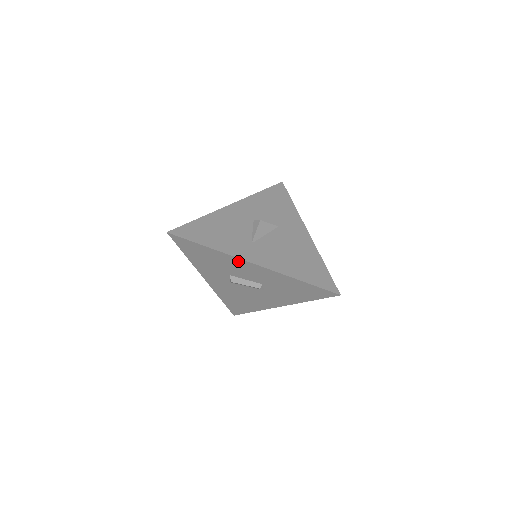
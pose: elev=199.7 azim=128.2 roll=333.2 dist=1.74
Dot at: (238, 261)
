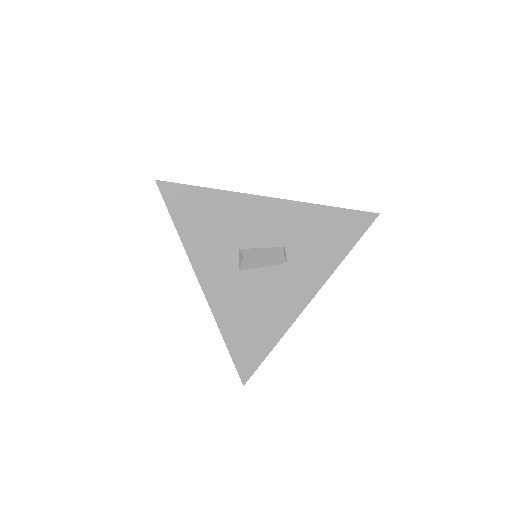
Dot at: (251, 203)
